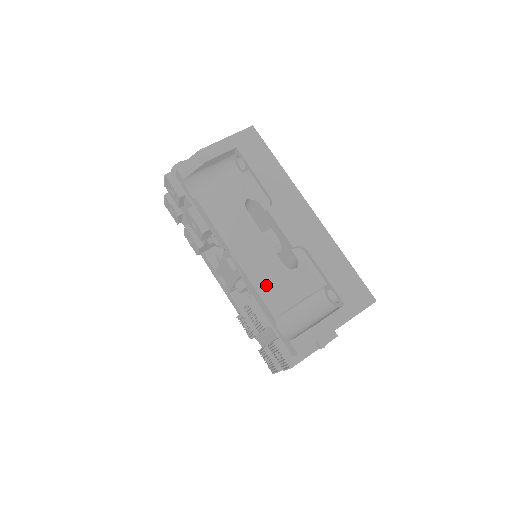
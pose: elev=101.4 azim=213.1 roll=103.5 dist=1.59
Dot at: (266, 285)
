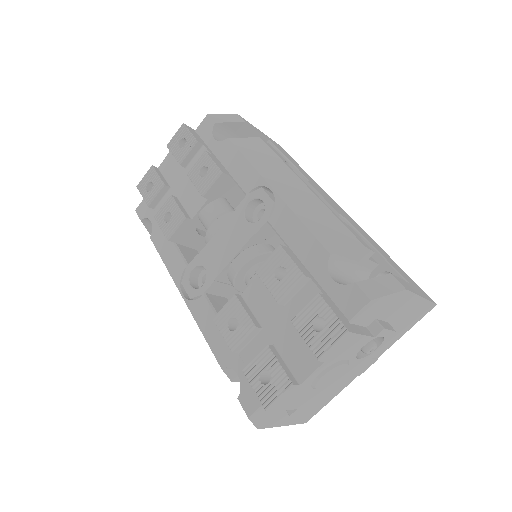
Dot at: (316, 221)
